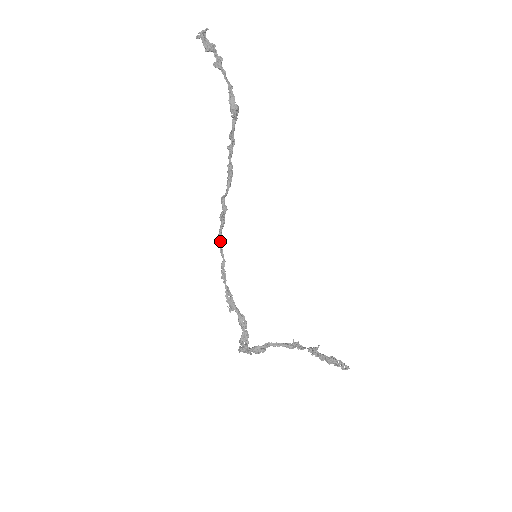
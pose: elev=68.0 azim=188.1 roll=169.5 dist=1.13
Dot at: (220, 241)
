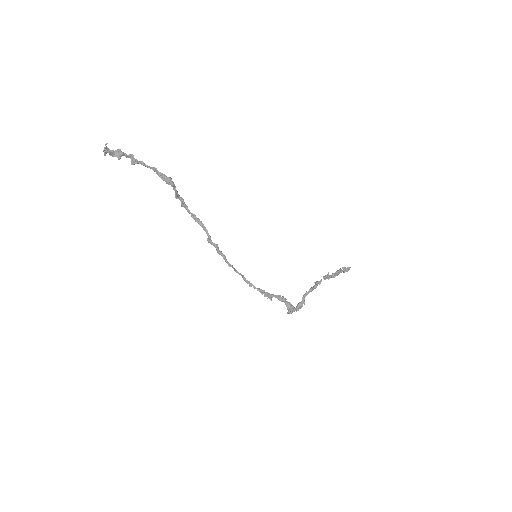
Dot at: occluded
